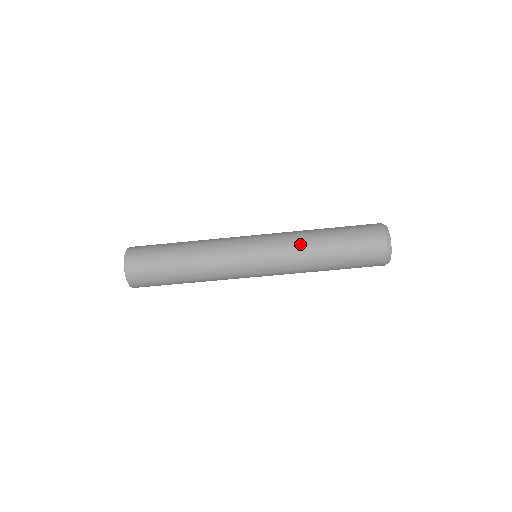
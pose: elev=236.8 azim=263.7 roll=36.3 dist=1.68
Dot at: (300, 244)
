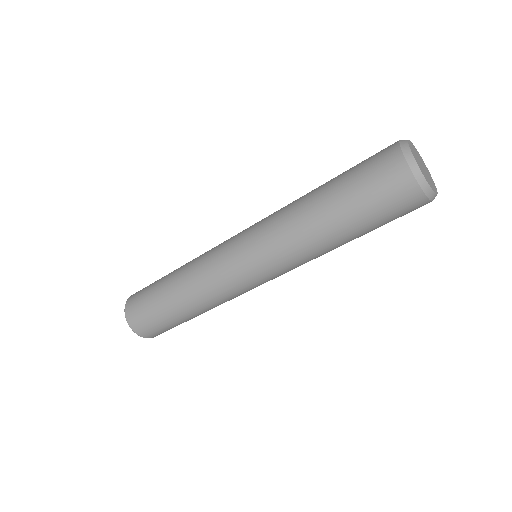
Dot at: (288, 206)
